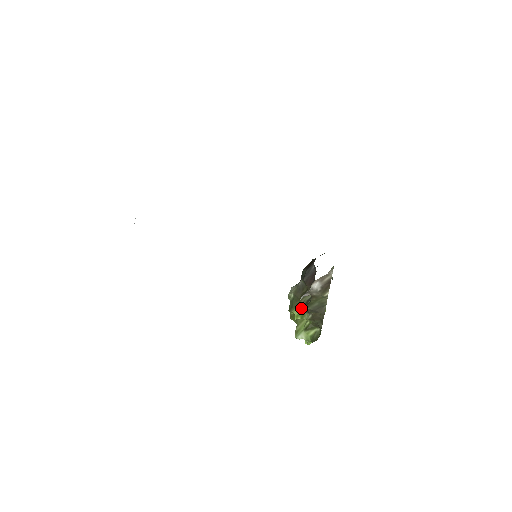
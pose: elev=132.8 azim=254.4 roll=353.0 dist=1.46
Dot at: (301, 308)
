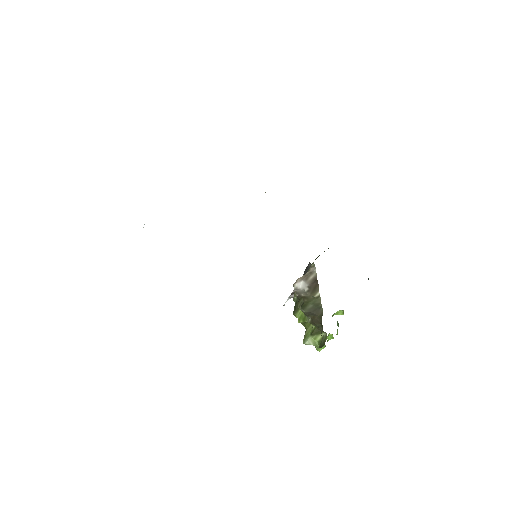
Dot at: occluded
